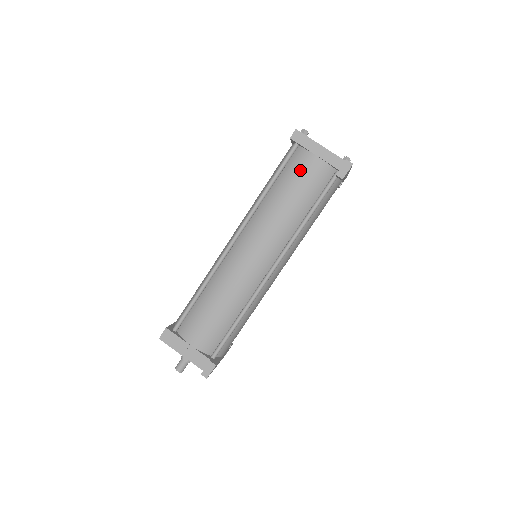
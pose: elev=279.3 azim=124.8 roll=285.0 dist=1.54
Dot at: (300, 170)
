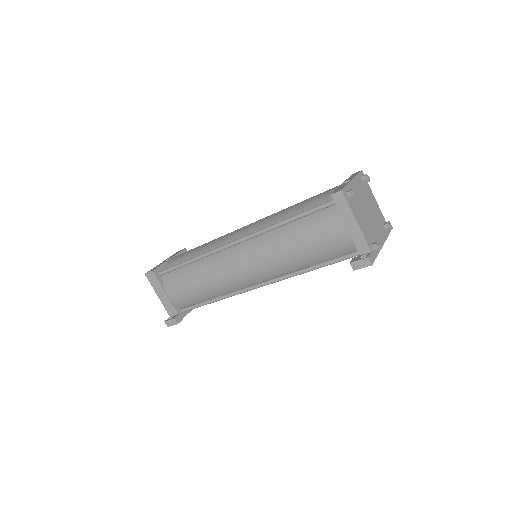
Dot at: (324, 229)
